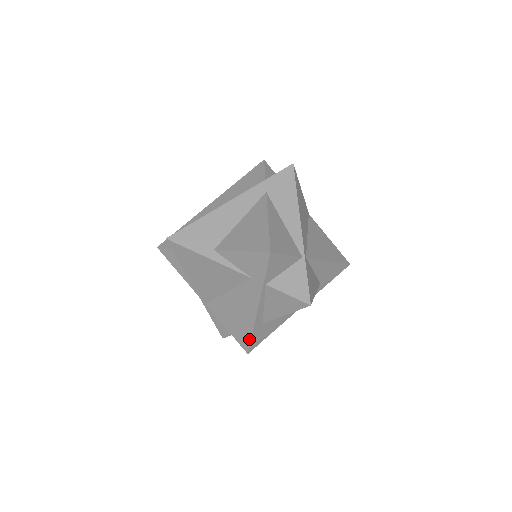
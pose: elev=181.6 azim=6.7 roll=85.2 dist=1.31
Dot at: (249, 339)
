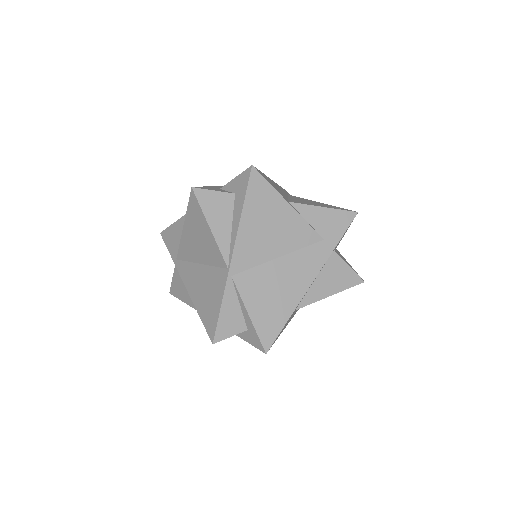
Dot at: (280, 327)
